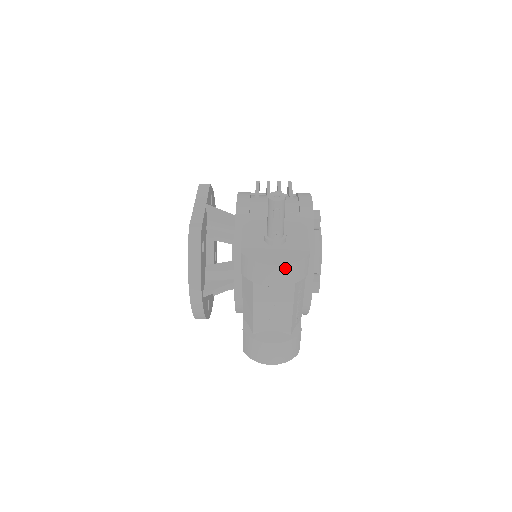
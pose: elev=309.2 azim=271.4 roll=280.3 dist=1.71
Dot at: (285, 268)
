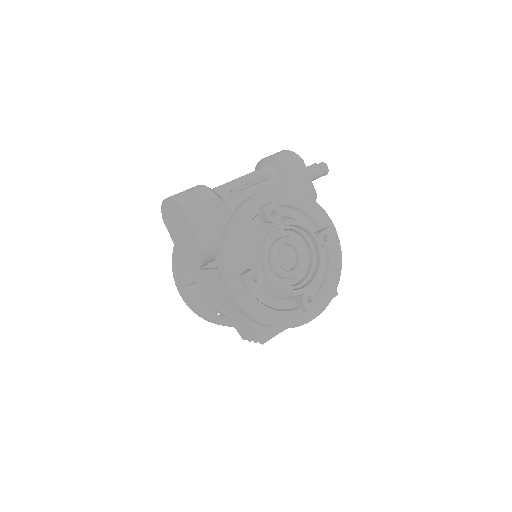
Dot at: (282, 152)
